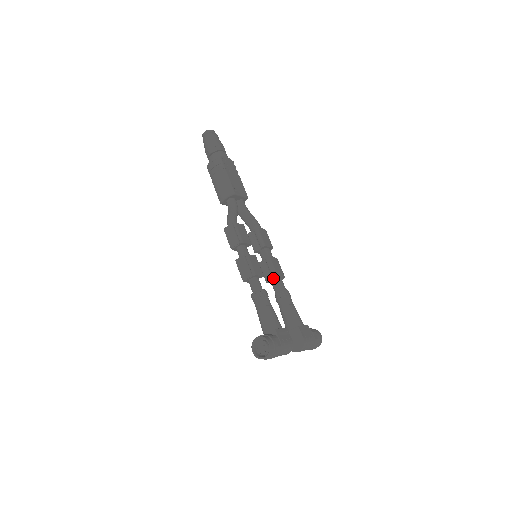
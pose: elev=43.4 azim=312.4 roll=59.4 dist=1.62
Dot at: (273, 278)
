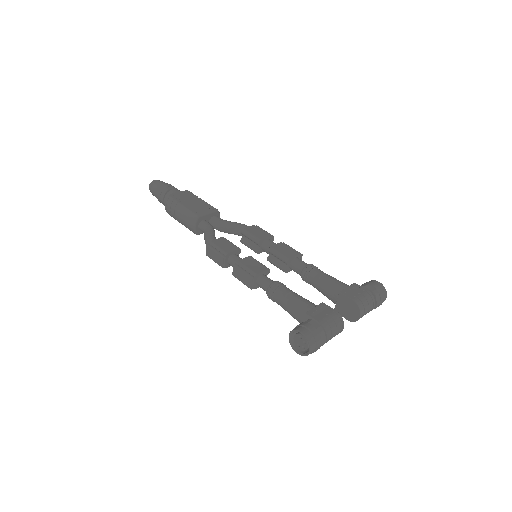
Dot at: (287, 264)
